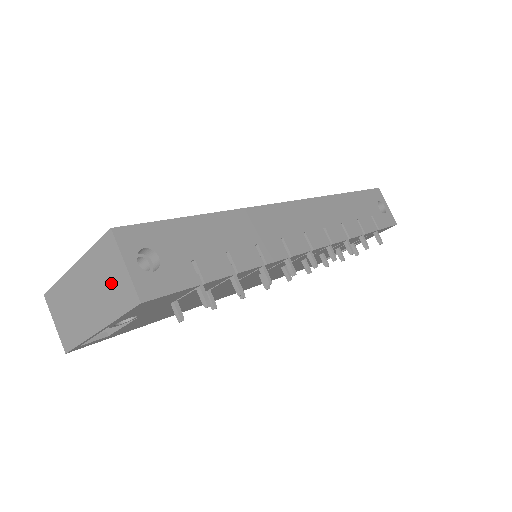
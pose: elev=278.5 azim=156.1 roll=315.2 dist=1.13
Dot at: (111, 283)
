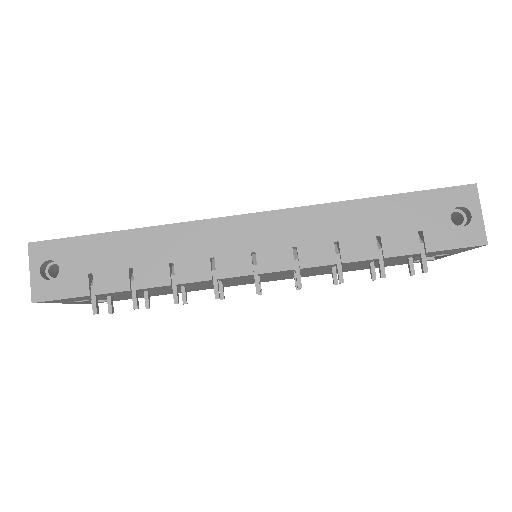
Dot at: occluded
